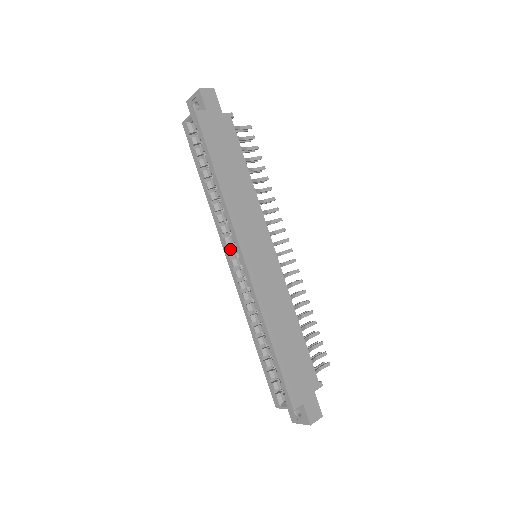
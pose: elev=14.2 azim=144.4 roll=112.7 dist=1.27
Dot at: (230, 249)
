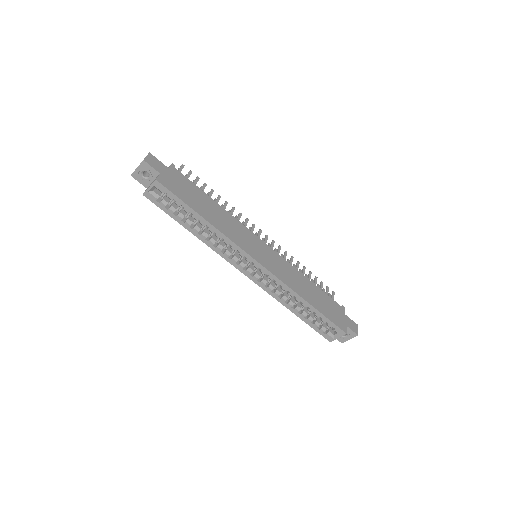
Dot at: (241, 263)
